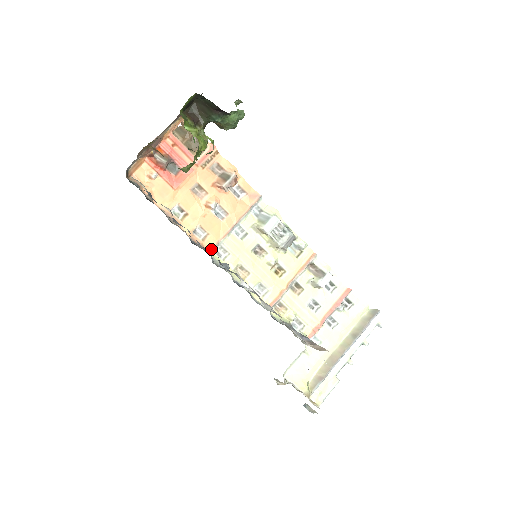
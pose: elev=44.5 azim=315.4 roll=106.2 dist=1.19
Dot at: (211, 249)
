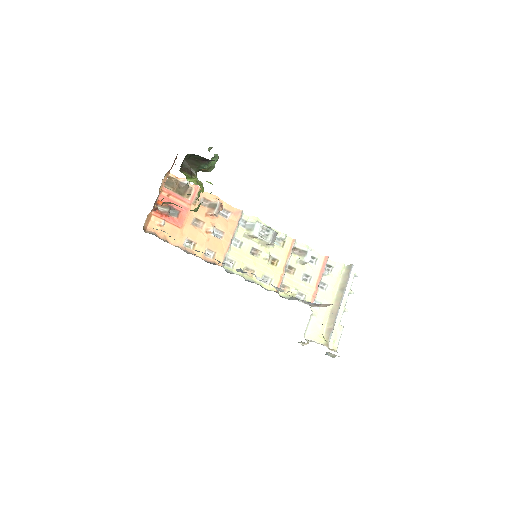
Dot at: occluded
